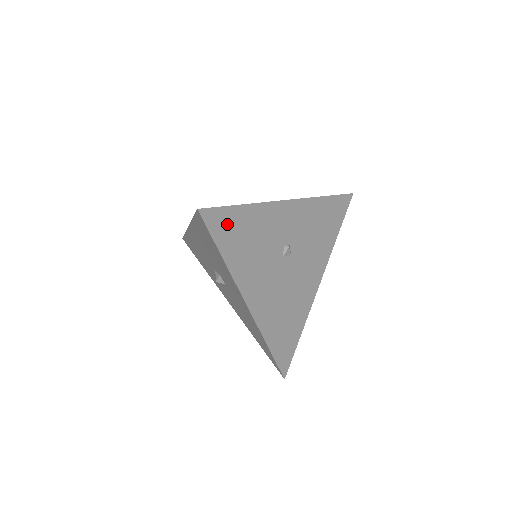
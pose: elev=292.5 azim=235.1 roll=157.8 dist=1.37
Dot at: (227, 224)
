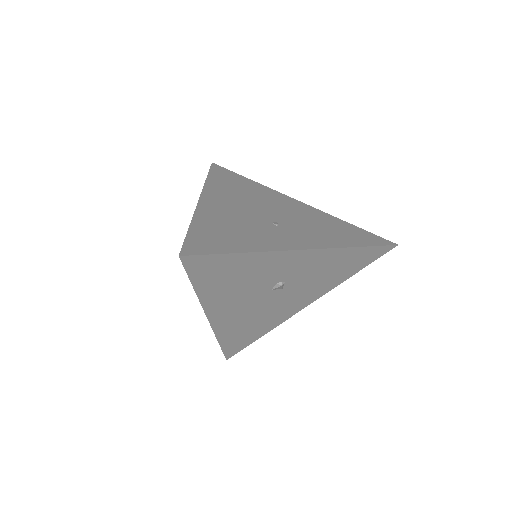
Dot at: (213, 267)
